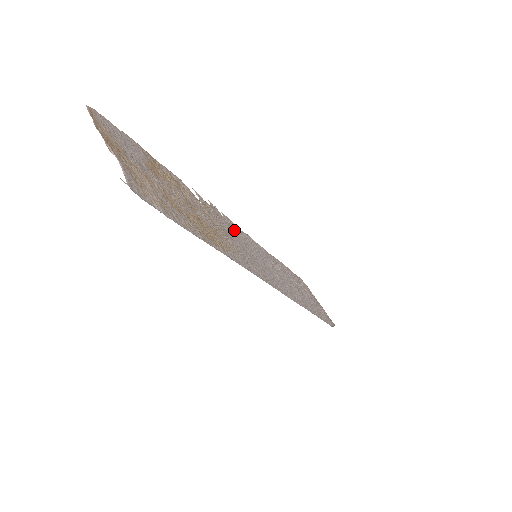
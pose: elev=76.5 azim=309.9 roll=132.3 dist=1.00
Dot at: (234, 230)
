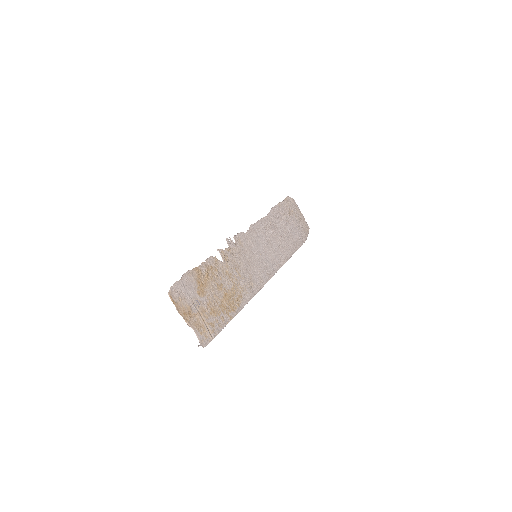
Dot at: (242, 248)
